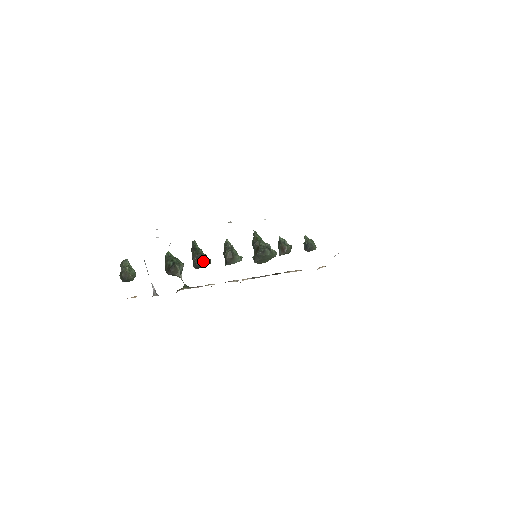
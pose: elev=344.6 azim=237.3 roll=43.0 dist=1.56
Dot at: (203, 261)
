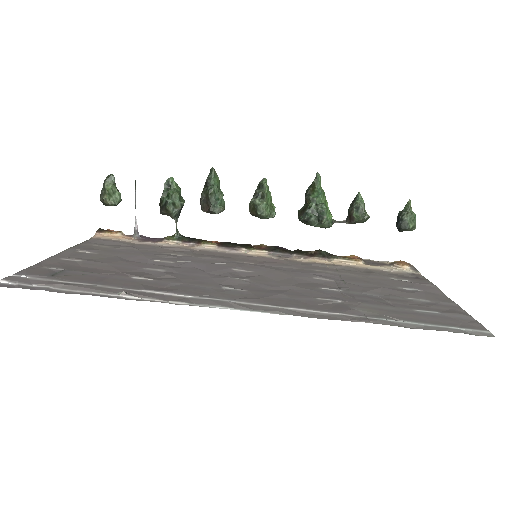
Dot at: (209, 210)
